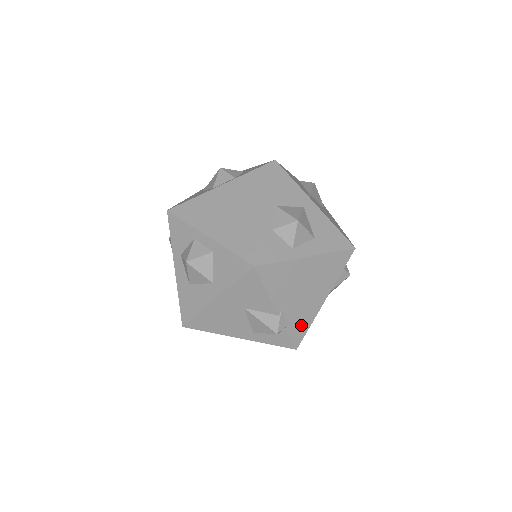
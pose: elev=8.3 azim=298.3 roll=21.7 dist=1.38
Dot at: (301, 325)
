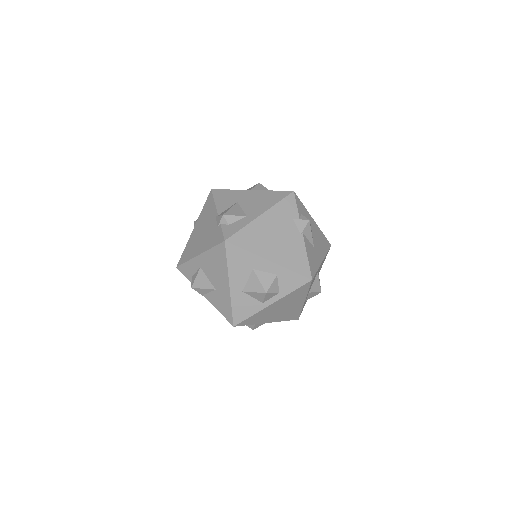
Dot at: occluded
